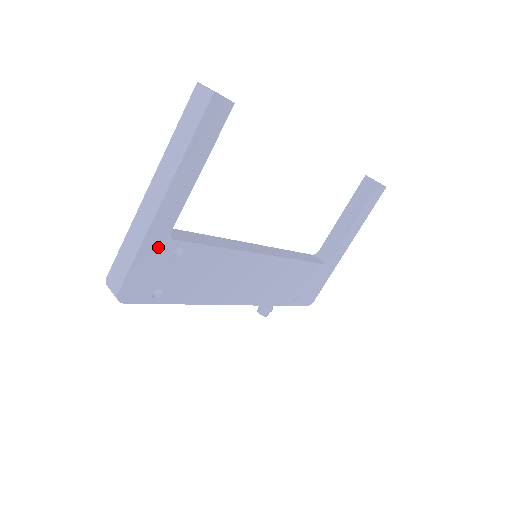
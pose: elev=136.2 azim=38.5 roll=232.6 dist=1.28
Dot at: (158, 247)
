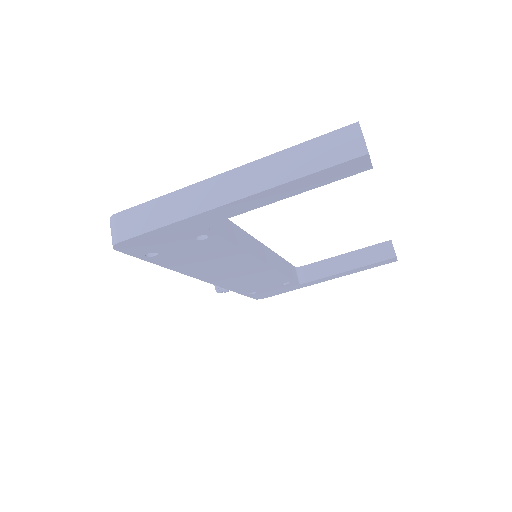
Dot at: (190, 228)
